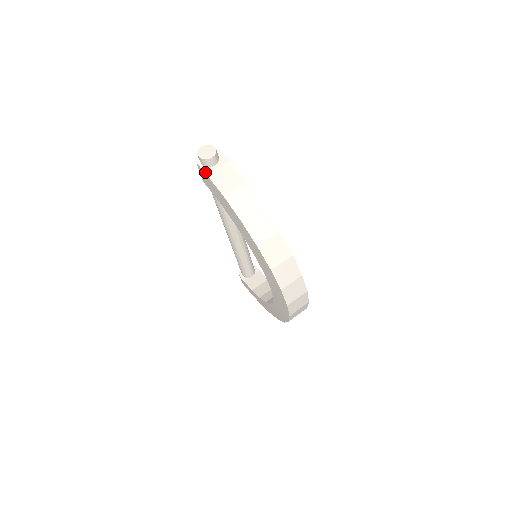
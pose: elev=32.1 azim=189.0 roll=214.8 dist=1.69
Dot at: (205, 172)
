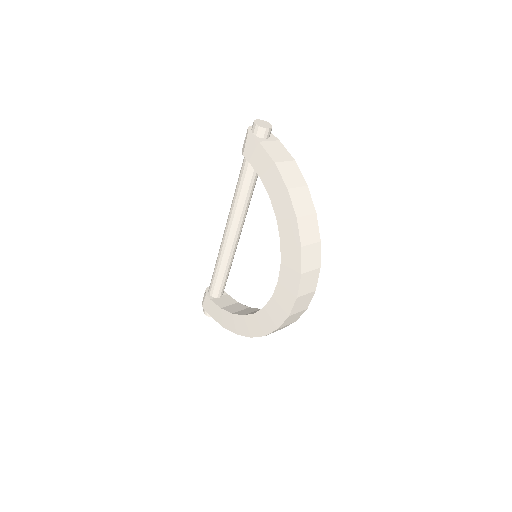
Dot at: (258, 140)
